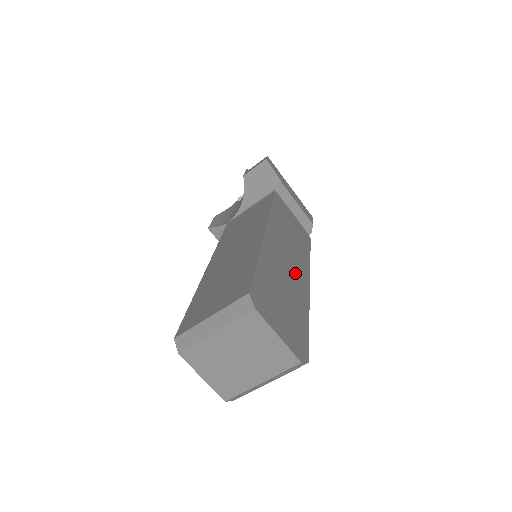
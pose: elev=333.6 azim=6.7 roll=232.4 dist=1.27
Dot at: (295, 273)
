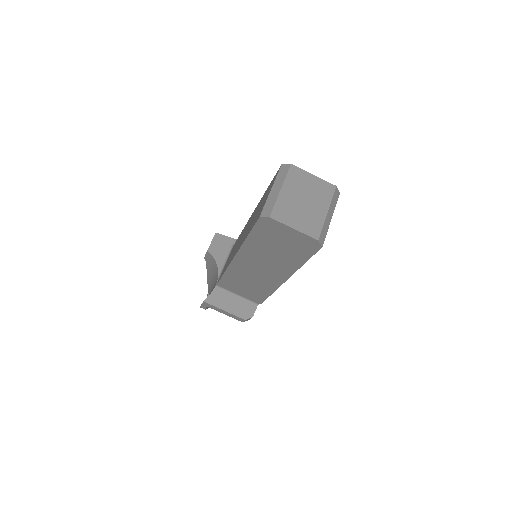
Dot at: occluded
